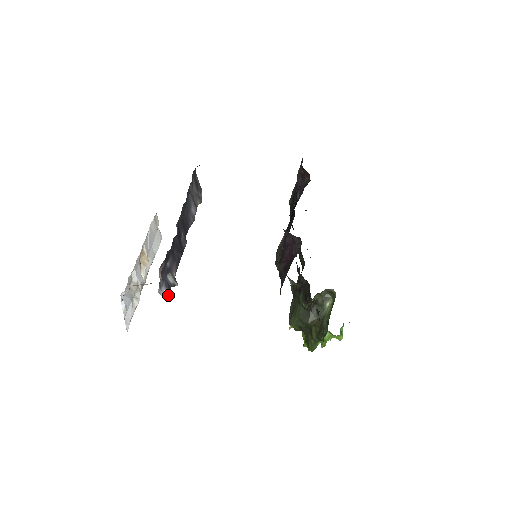
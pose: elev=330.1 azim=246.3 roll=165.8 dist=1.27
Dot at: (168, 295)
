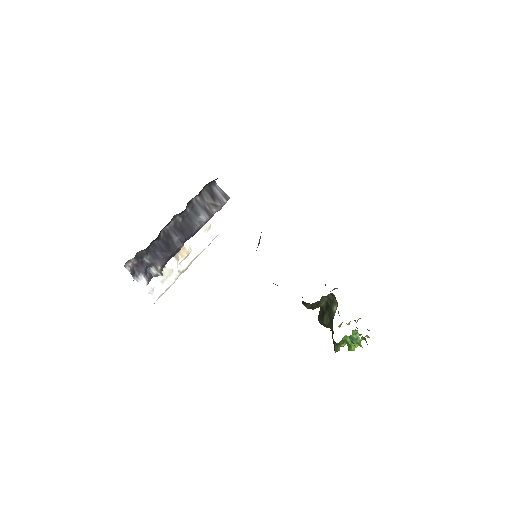
Dot at: (146, 282)
